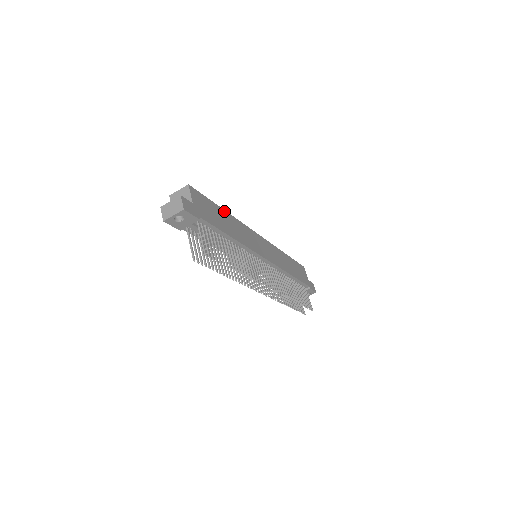
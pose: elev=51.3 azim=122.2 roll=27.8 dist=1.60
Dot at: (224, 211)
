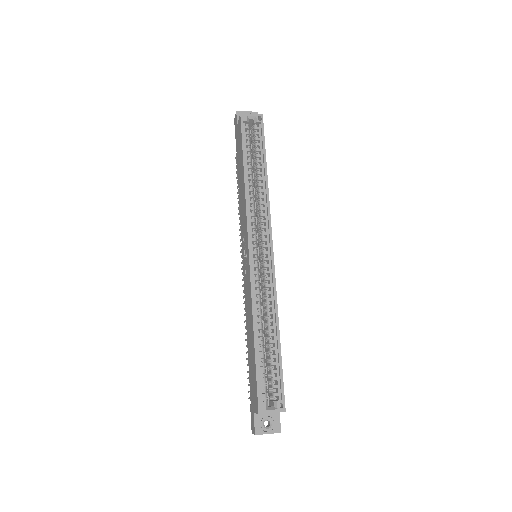
Dot at: (279, 336)
